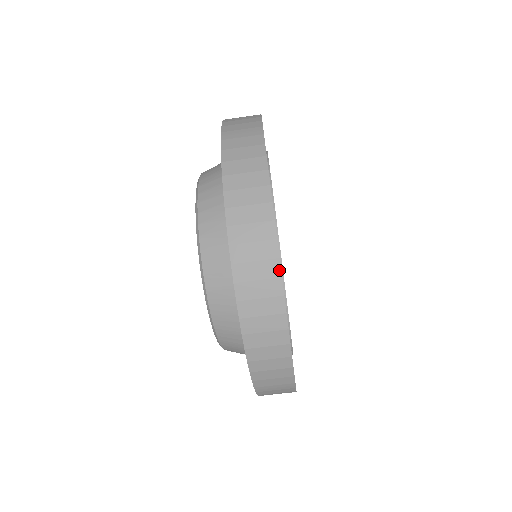
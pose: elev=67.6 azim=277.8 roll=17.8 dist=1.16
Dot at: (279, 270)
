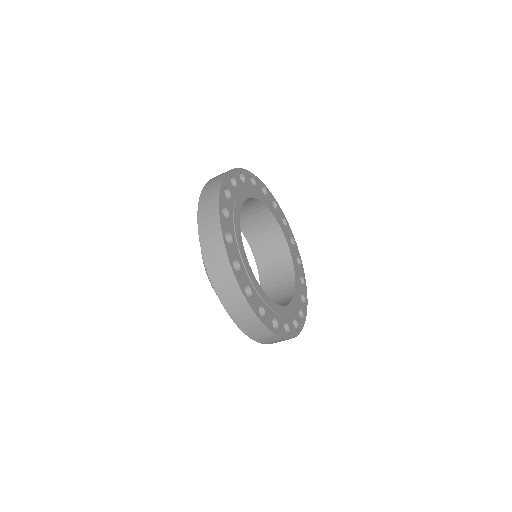
Dot at: (231, 269)
